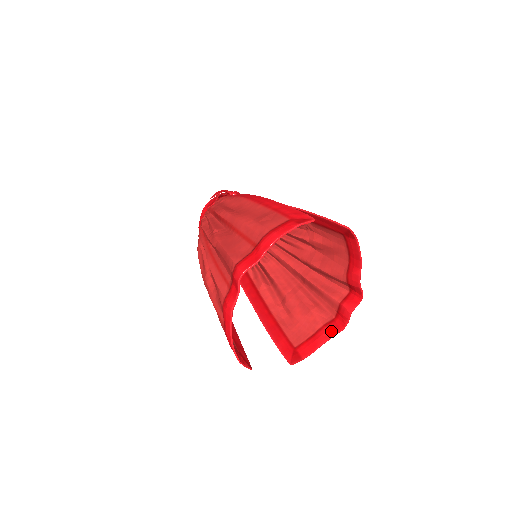
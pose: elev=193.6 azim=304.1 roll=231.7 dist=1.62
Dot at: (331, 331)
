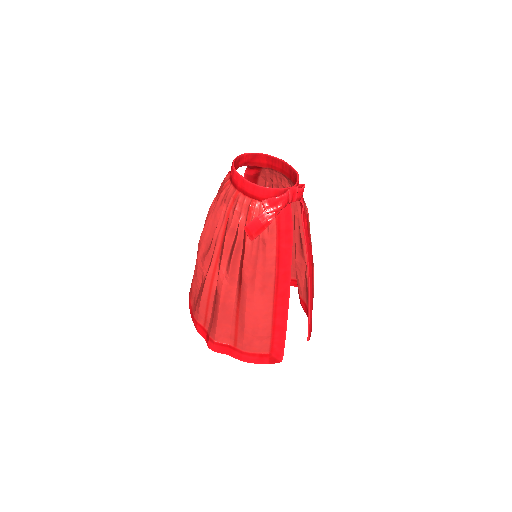
Dot at: occluded
